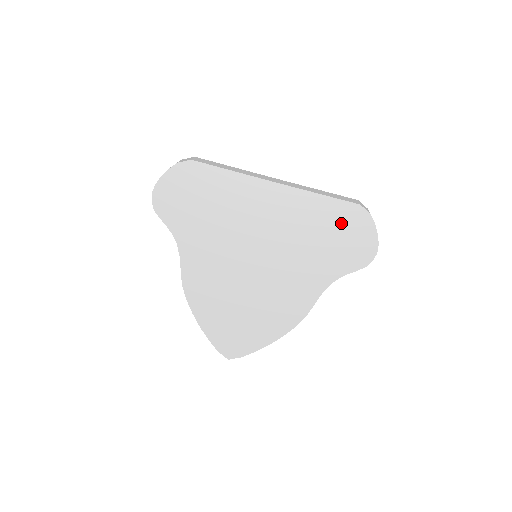
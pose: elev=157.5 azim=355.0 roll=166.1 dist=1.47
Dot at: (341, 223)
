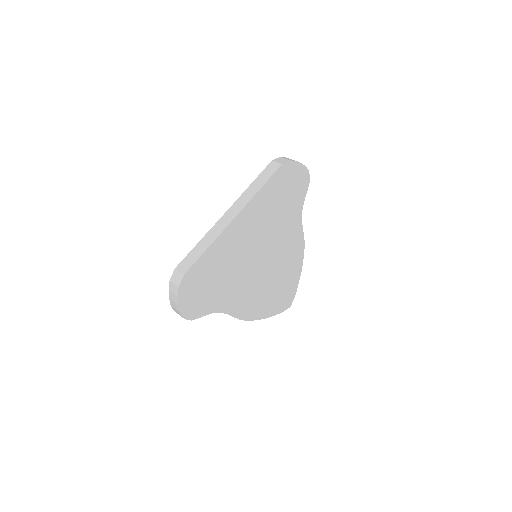
Dot at: (282, 185)
